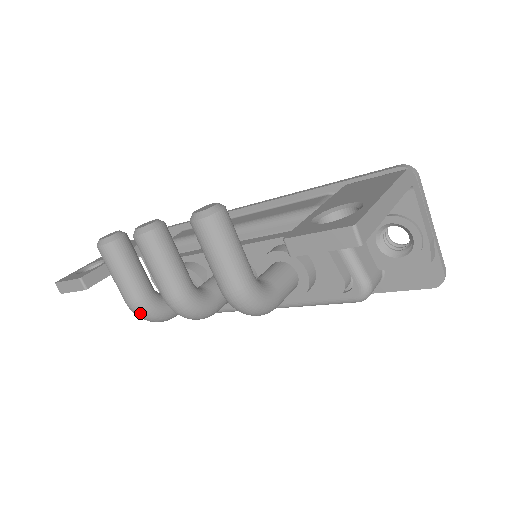
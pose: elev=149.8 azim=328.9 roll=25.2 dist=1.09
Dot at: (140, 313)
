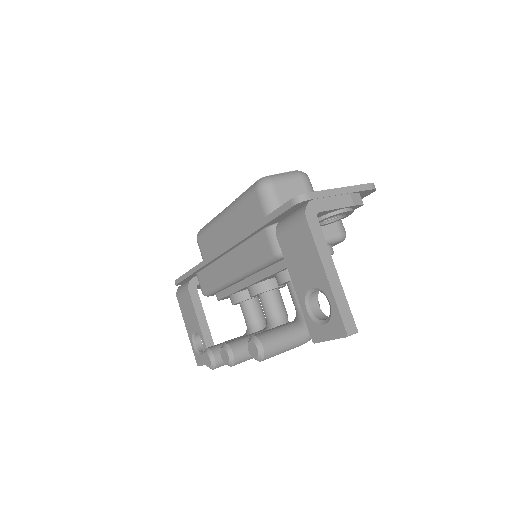
Dot at: occluded
